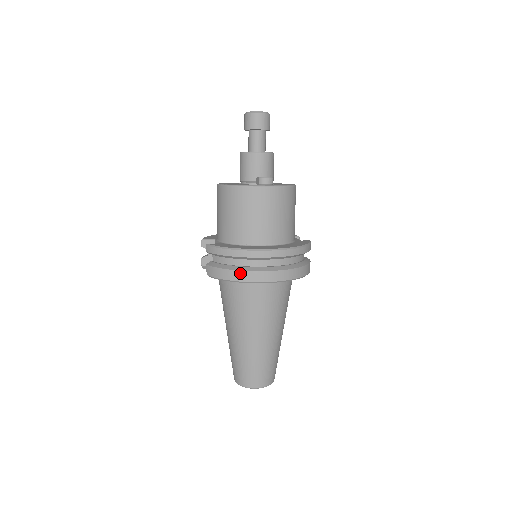
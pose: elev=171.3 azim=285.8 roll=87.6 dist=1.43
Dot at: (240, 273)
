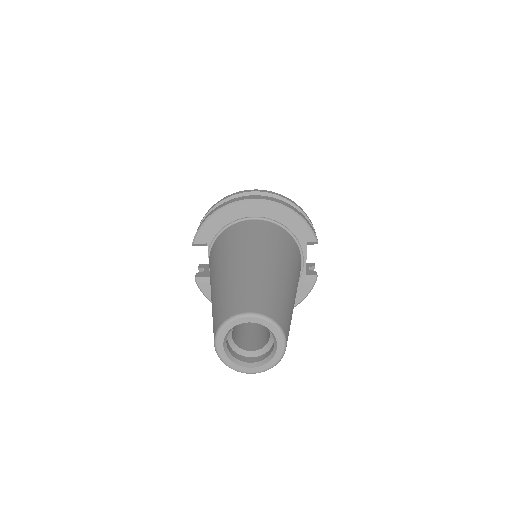
Dot at: (220, 206)
